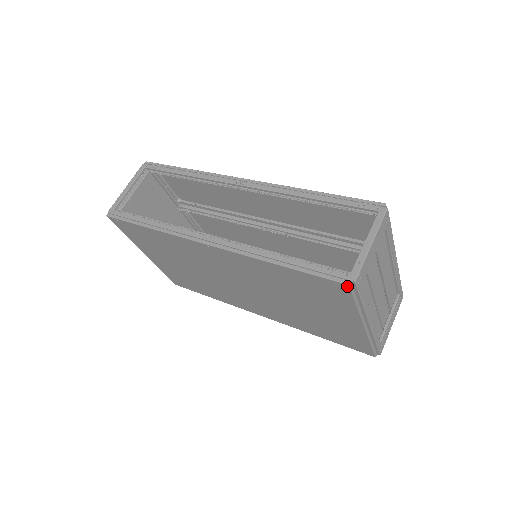
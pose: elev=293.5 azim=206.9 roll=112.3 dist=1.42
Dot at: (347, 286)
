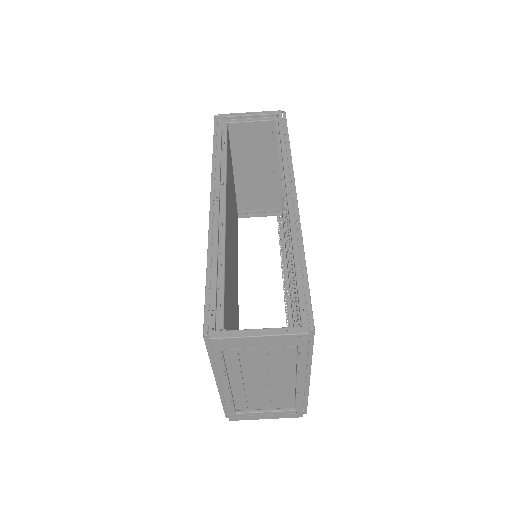
Dot at: (204, 335)
